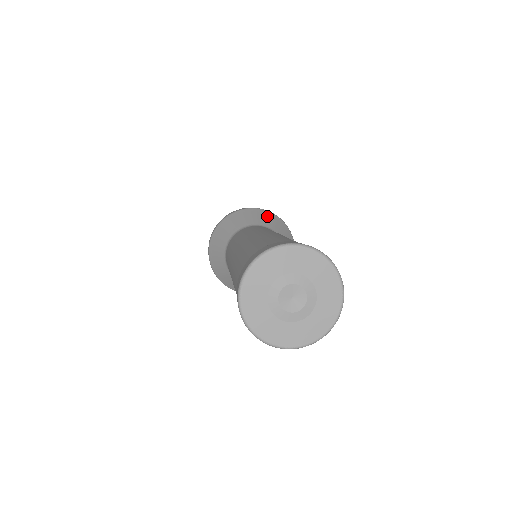
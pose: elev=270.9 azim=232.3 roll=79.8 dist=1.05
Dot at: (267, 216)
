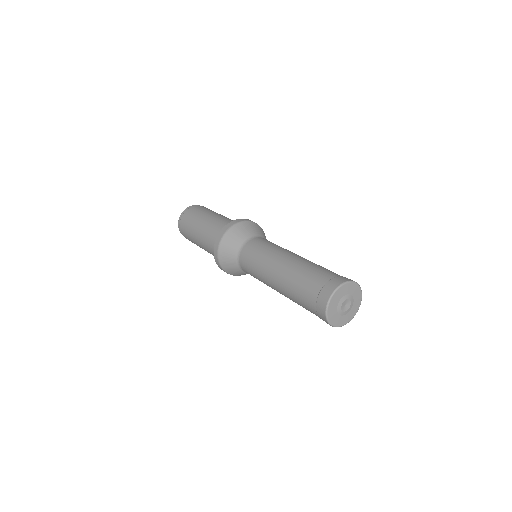
Dot at: (257, 227)
